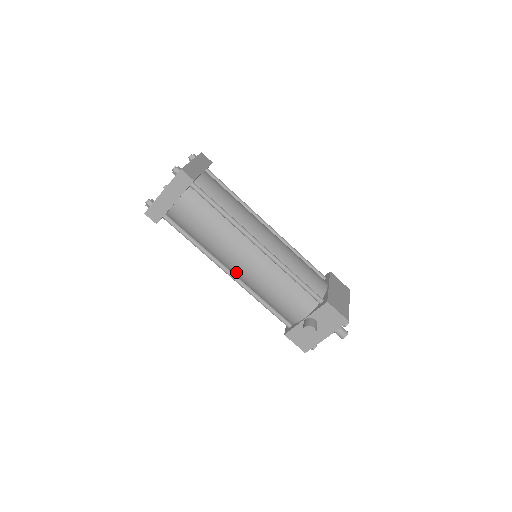
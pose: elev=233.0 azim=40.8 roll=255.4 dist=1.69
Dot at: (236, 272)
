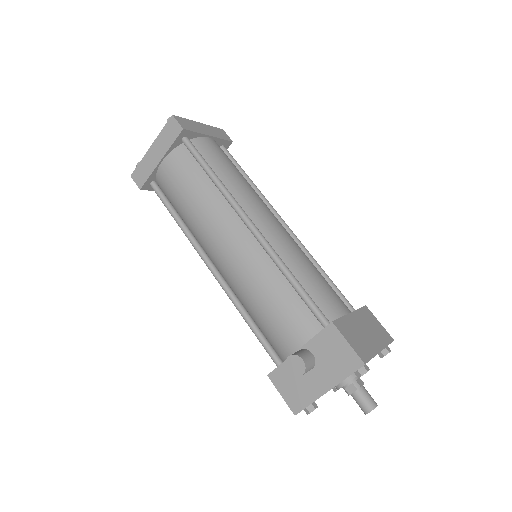
Dot at: (219, 265)
